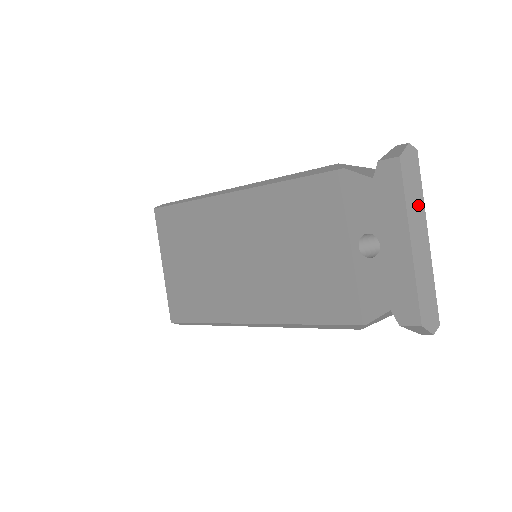
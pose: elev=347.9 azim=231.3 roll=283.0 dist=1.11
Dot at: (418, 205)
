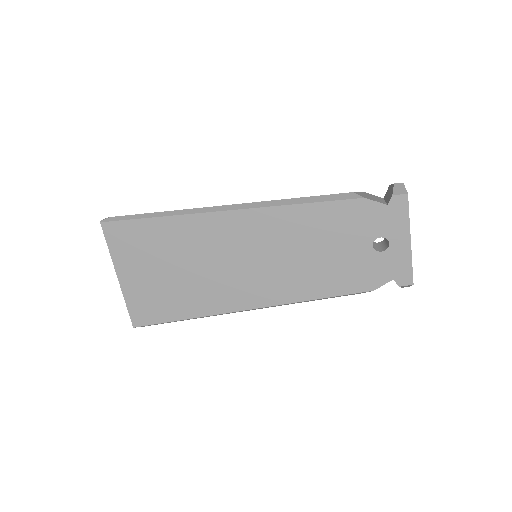
Dot at: occluded
